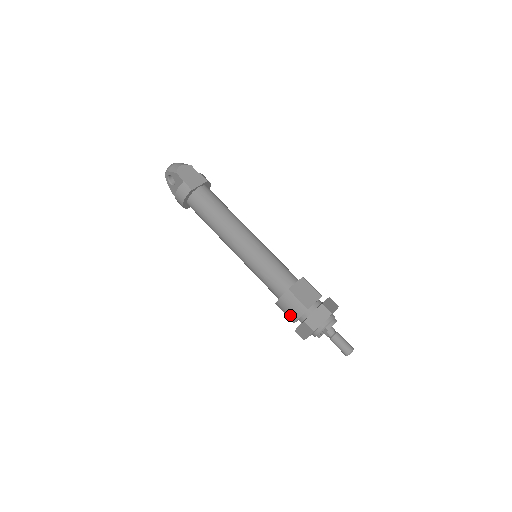
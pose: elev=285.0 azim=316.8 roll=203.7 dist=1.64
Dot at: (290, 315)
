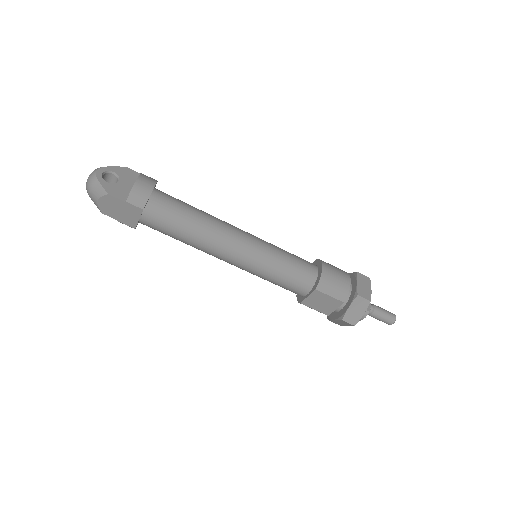
Dot at: occluded
